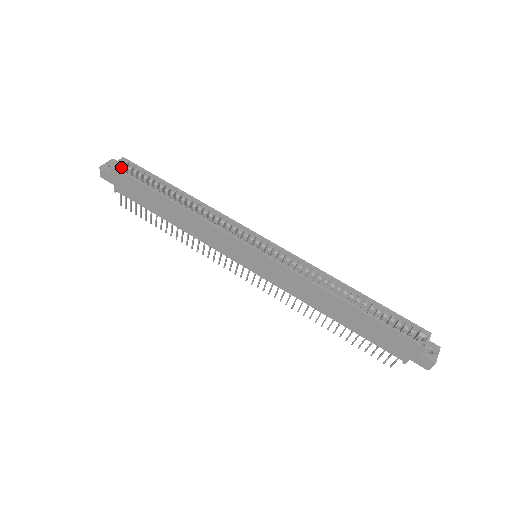
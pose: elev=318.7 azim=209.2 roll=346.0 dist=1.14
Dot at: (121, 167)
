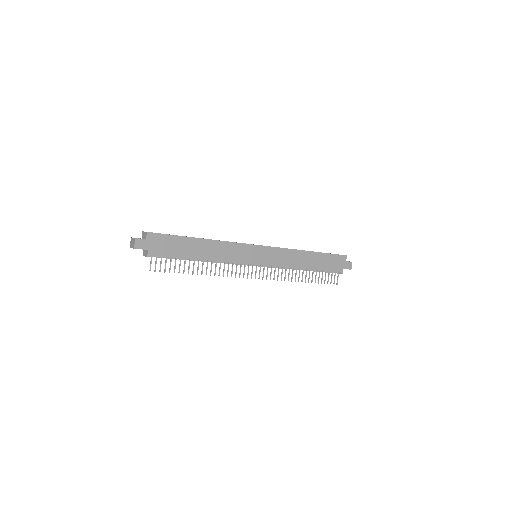
Dot at: (152, 233)
